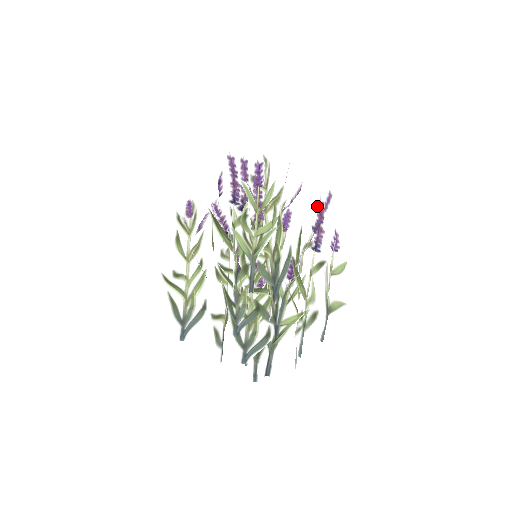
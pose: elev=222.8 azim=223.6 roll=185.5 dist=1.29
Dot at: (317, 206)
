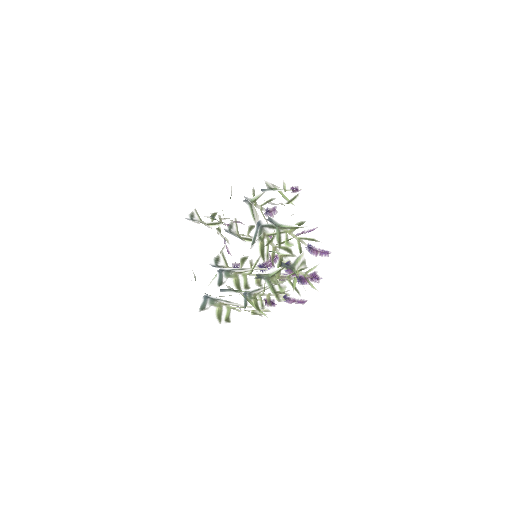
Dot at: (313, 273)
